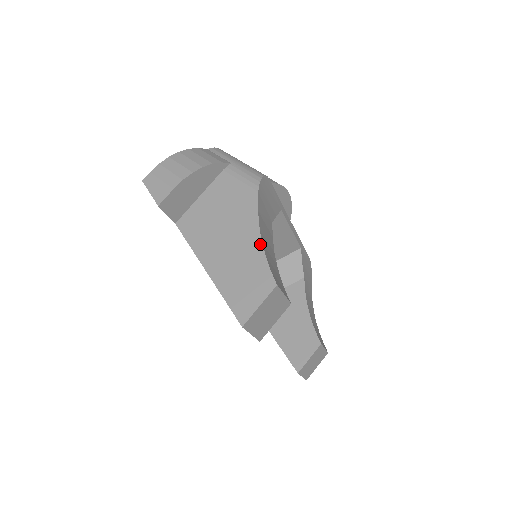
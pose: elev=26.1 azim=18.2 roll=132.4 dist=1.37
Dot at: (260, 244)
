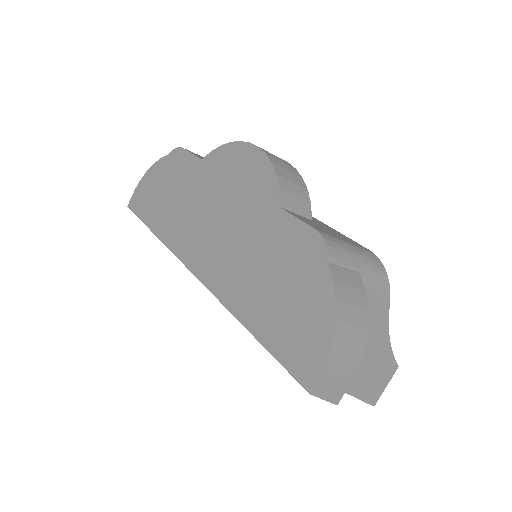
Dot at: (389, 346)
